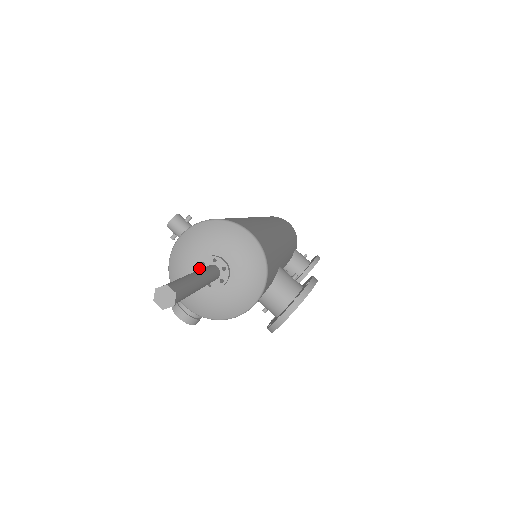
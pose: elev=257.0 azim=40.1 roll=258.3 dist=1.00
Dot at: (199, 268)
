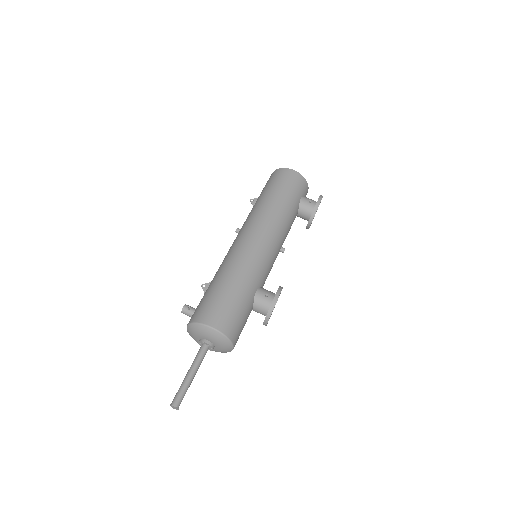
Dot at: (200, 344)
